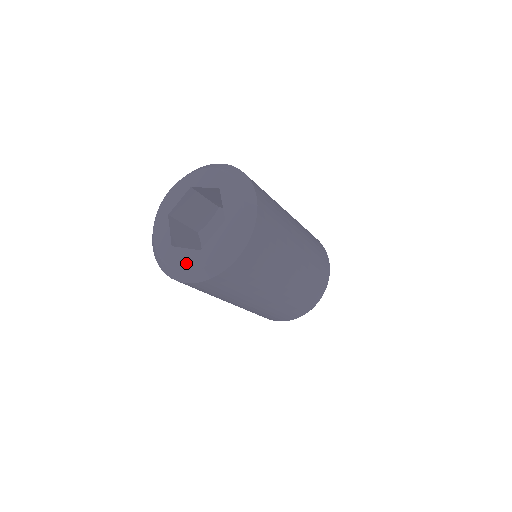
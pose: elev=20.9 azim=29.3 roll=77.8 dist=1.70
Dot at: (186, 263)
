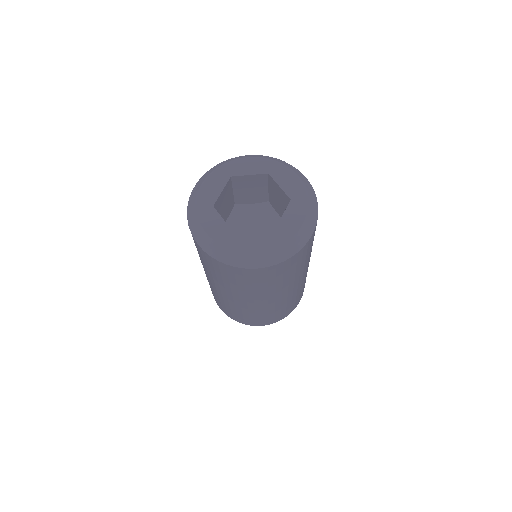
Dot at: (263, 246)
